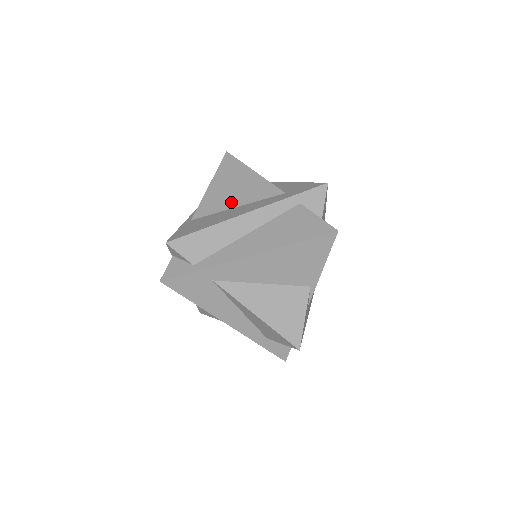
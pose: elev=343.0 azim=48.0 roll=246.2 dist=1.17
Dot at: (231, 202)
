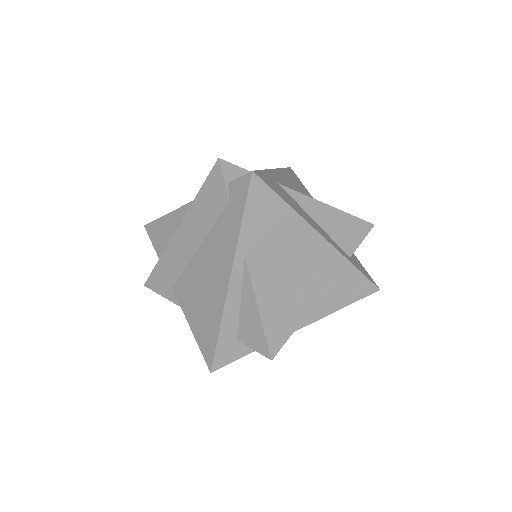
Dot at: occluded
